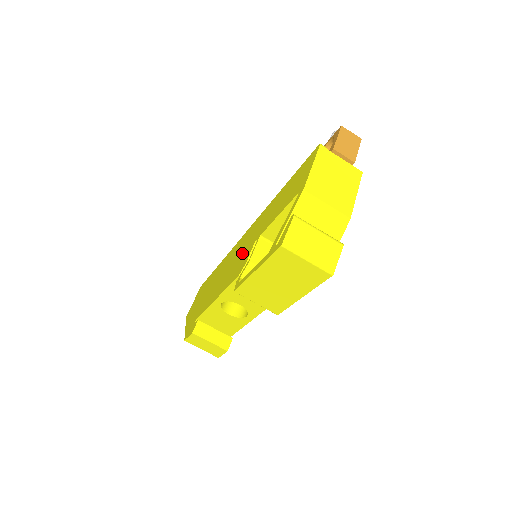
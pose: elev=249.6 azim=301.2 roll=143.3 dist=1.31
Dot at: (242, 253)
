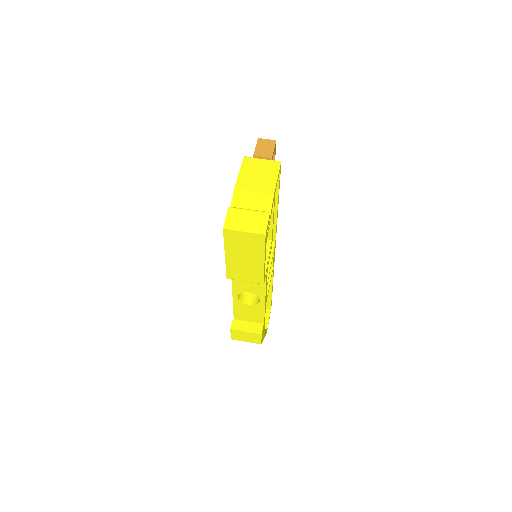
Dot at: occluded
